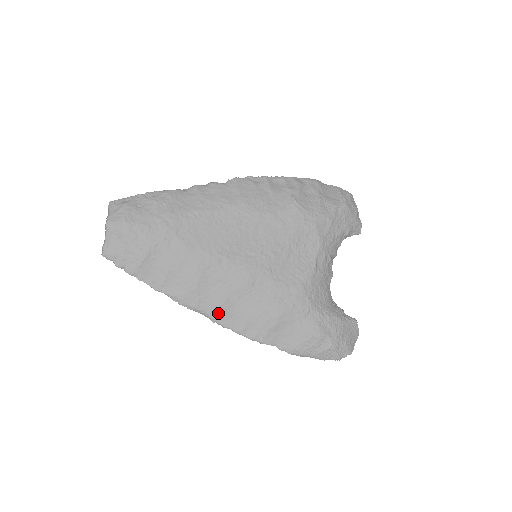
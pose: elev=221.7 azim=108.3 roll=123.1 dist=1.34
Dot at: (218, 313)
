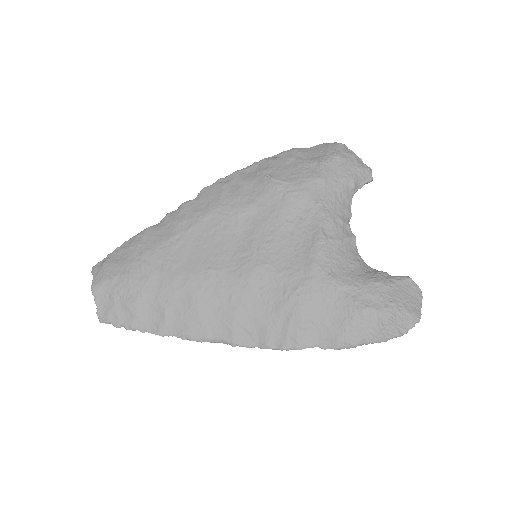
Dot at: (234, 334)
